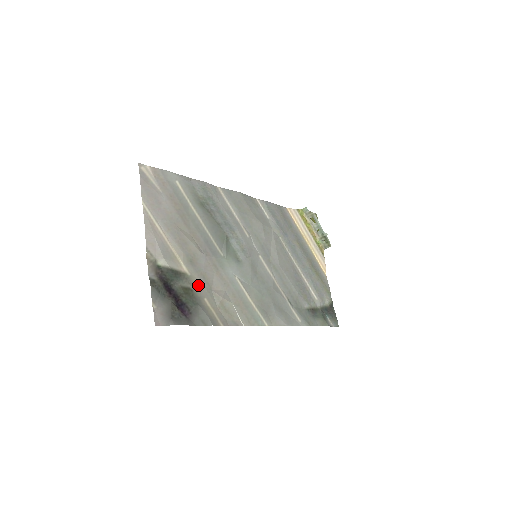
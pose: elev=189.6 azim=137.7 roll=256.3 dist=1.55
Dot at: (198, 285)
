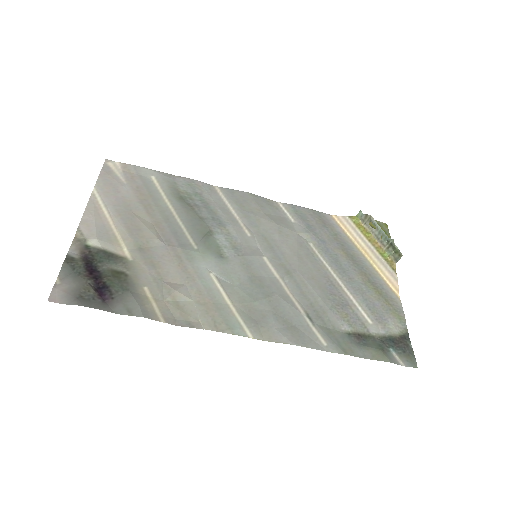
Dot at: (140, 272)
